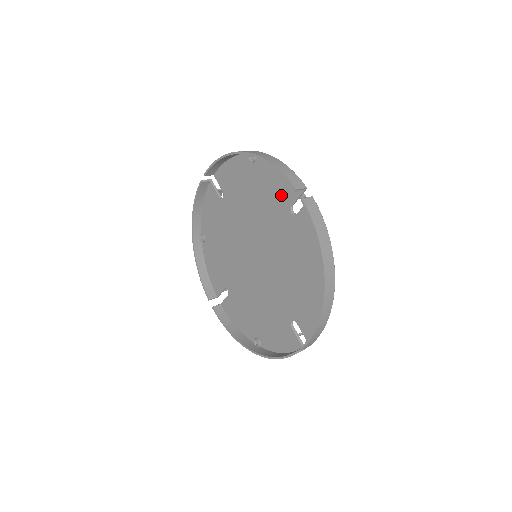
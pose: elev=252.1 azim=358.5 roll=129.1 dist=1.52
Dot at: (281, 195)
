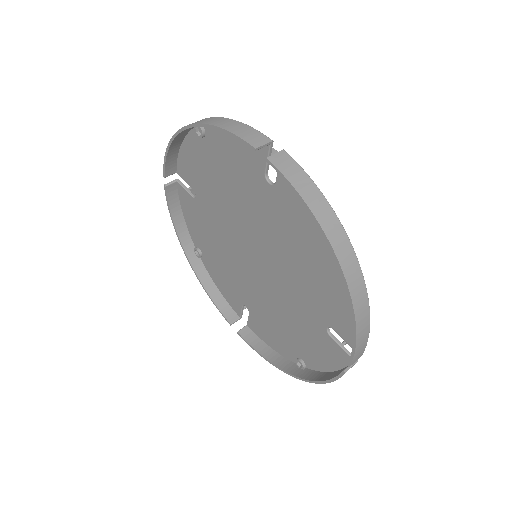
Dot at: (248, 165)
